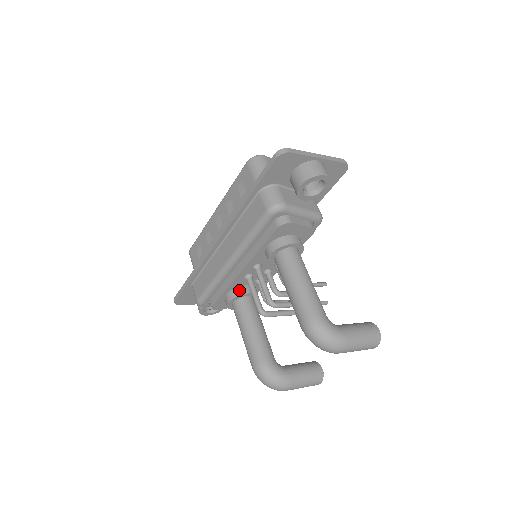
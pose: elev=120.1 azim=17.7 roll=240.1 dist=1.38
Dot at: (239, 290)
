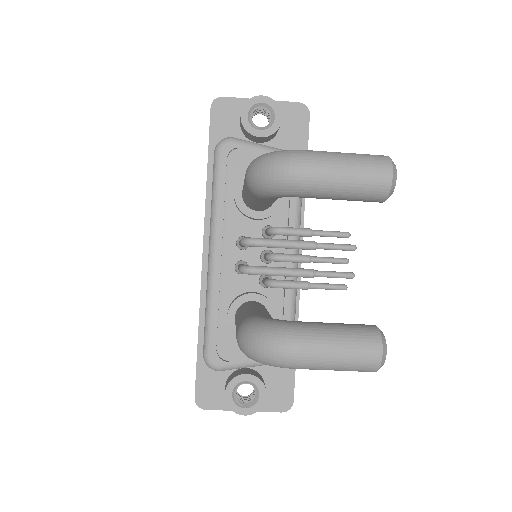
Dot at: (238, 296)
